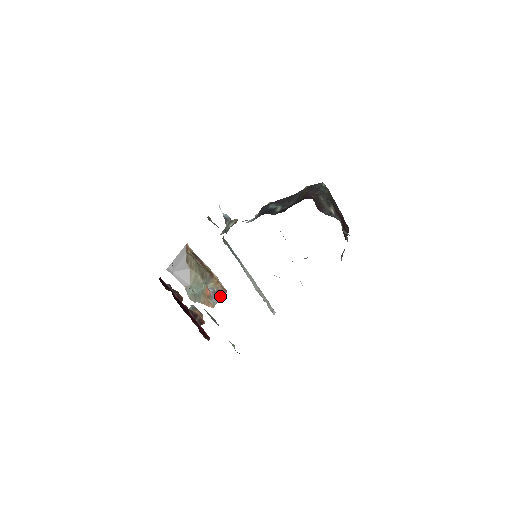
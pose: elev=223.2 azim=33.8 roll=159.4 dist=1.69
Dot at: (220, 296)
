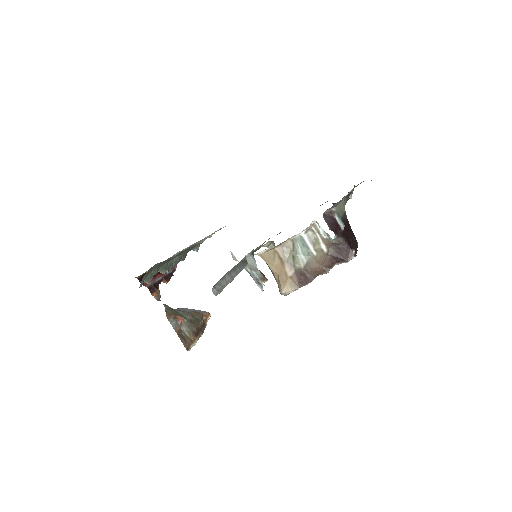
Dot at: (180, 337)
